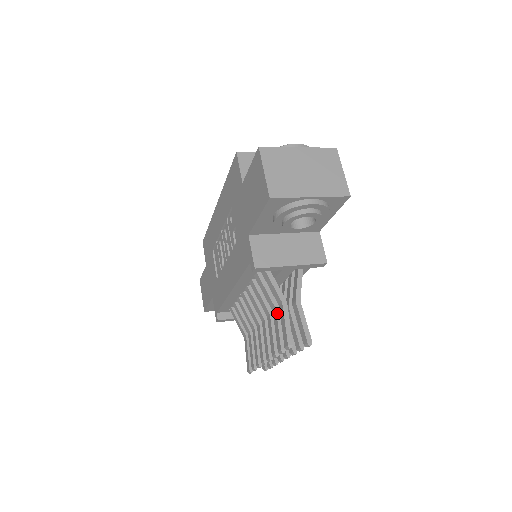
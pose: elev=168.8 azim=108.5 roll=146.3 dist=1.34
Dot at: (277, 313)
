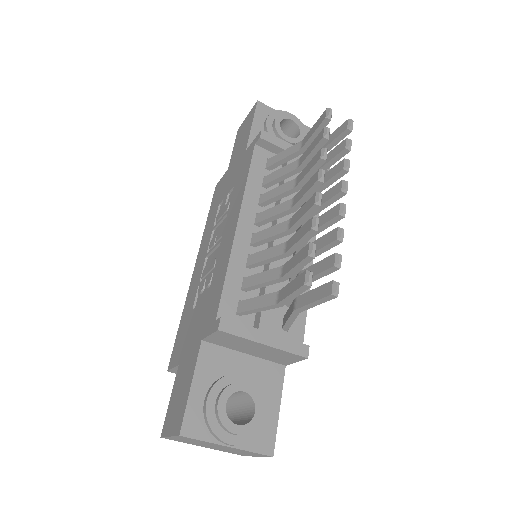
Dot at: (302, 156)
